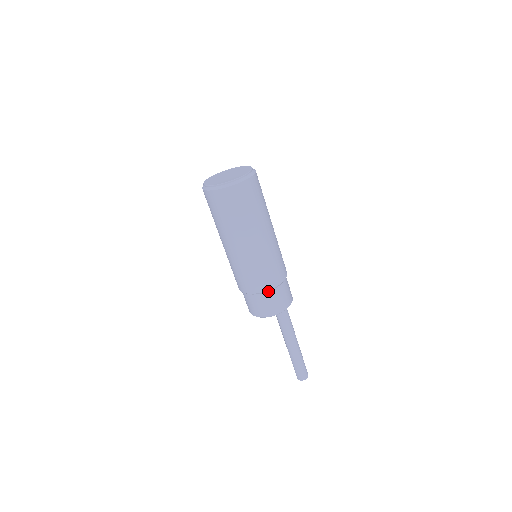
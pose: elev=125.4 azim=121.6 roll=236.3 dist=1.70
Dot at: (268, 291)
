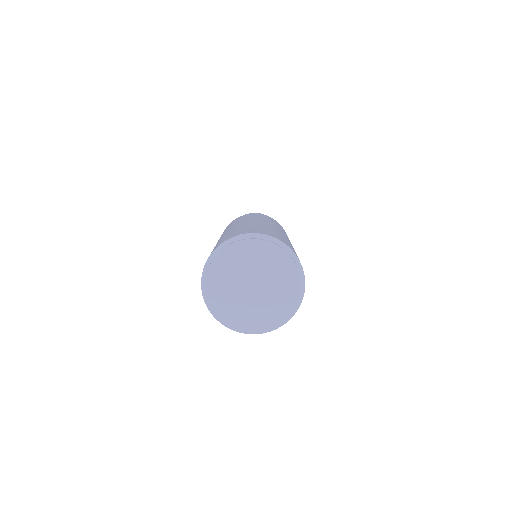
Dot at: occluded
